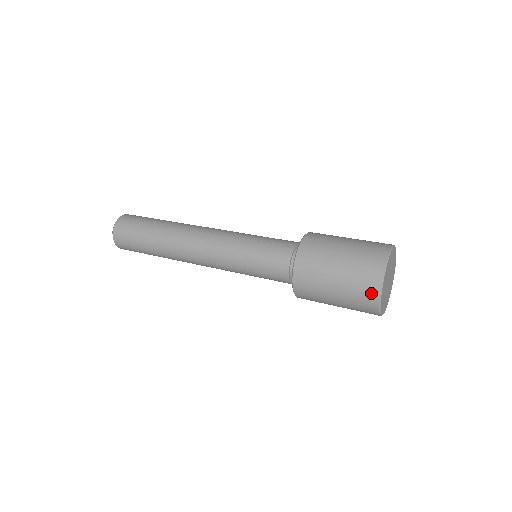
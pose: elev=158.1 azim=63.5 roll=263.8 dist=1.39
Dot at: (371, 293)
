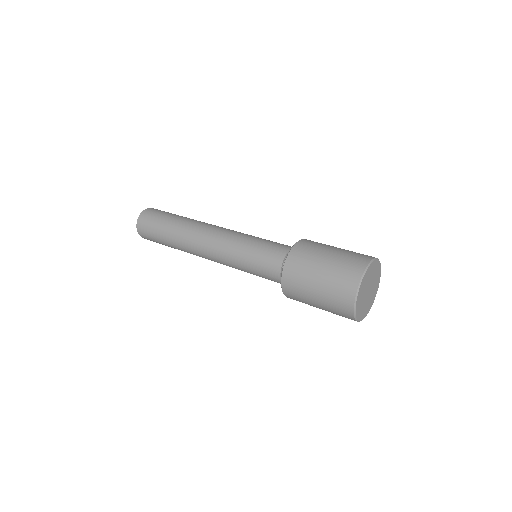
Dot at: (347, 298)
